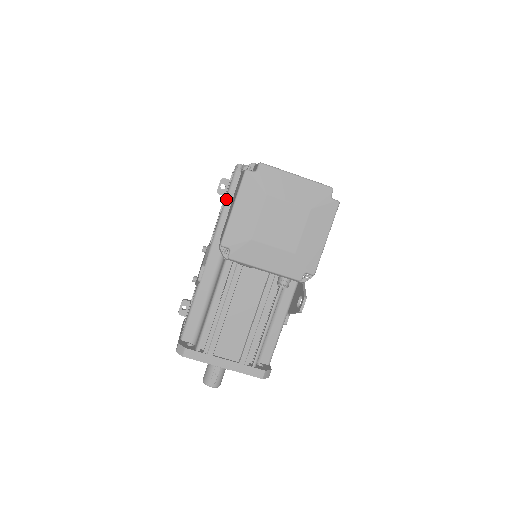
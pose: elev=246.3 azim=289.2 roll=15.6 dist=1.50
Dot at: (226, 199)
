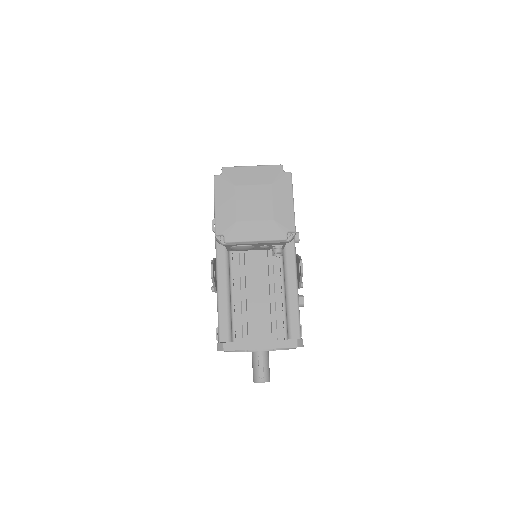
Dot at: occluded
